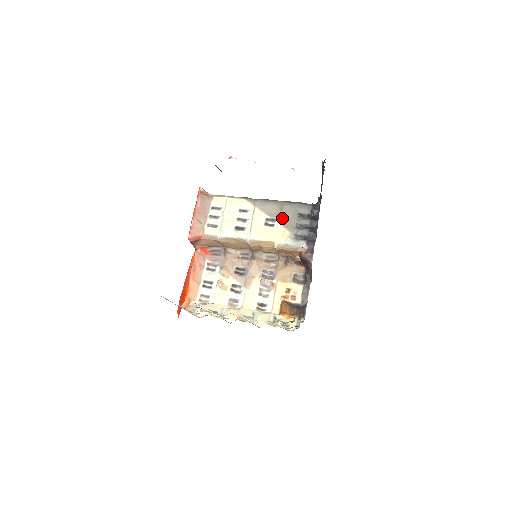
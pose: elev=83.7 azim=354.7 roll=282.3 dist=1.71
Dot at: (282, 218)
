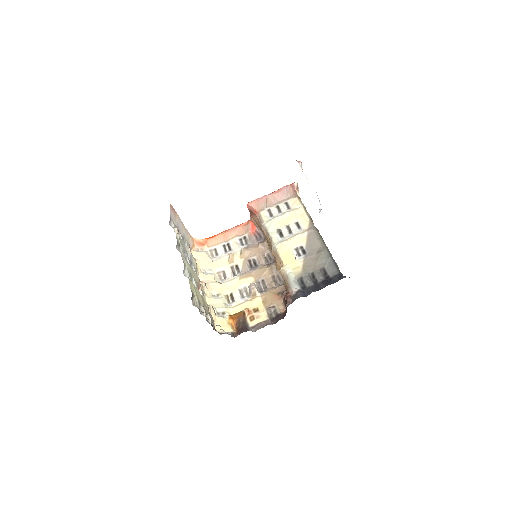
Dot at: (311, 258)
